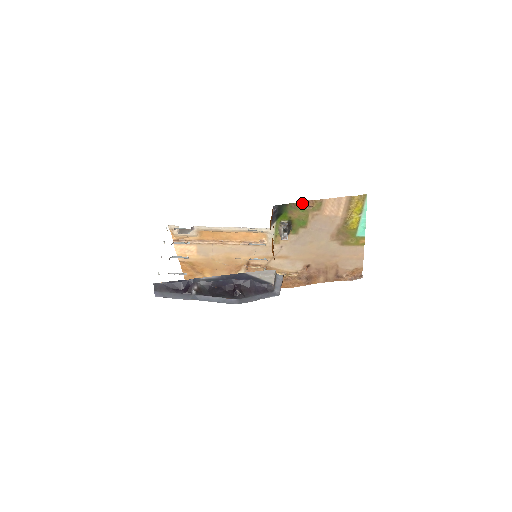
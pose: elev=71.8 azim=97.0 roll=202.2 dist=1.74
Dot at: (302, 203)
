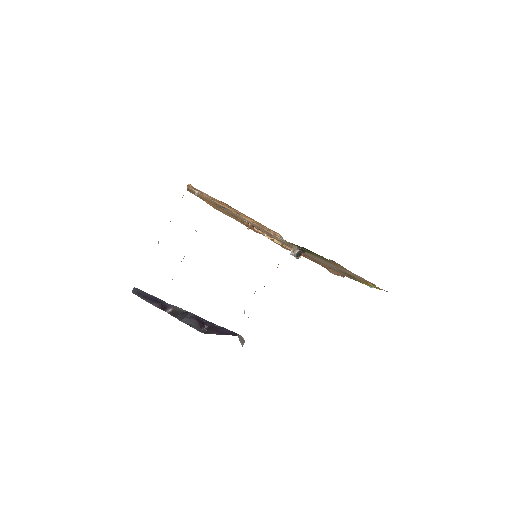
Dot at: (329, 260)
